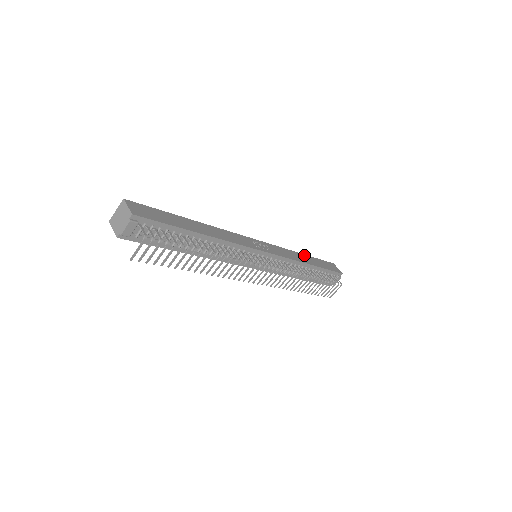
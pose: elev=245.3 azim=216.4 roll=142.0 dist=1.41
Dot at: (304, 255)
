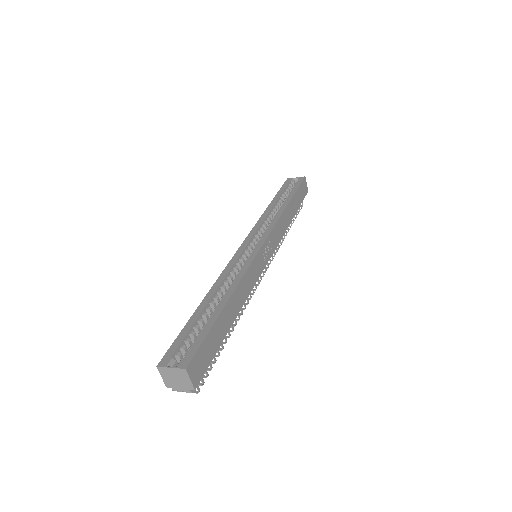
Dot at: (290, 204)
